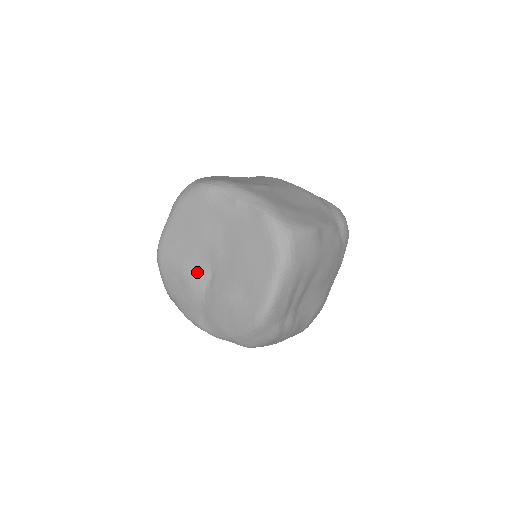
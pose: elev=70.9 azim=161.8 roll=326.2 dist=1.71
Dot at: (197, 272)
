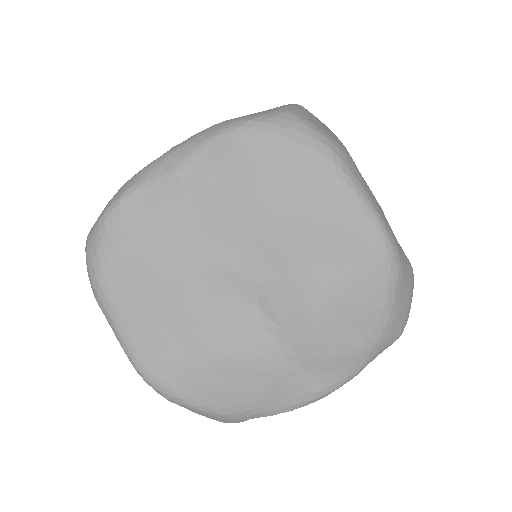
Dot at: (235, 329)
